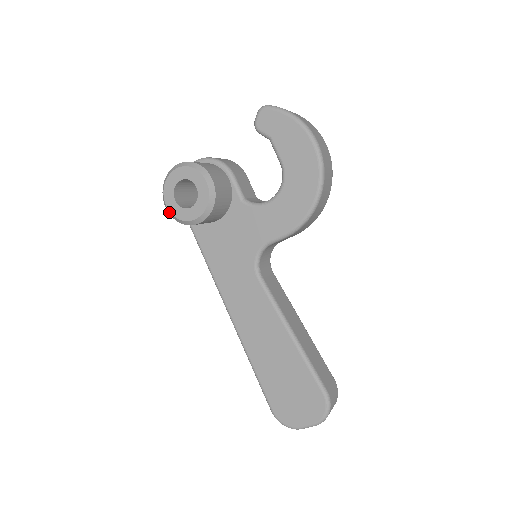
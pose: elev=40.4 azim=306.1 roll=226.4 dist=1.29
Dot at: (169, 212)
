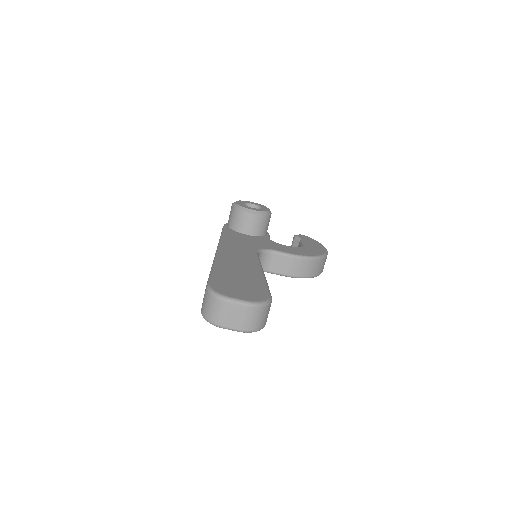
Dot at: (235, 204)
